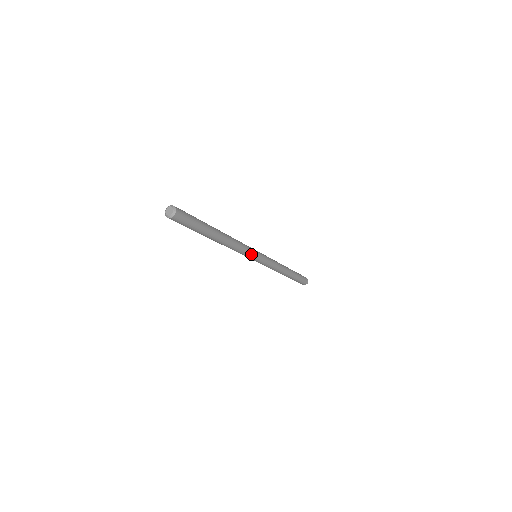
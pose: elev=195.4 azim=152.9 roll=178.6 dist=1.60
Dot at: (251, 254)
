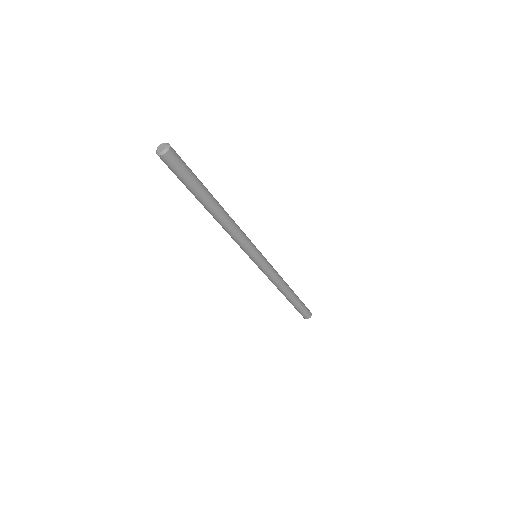
Dot at: (250, 249)
